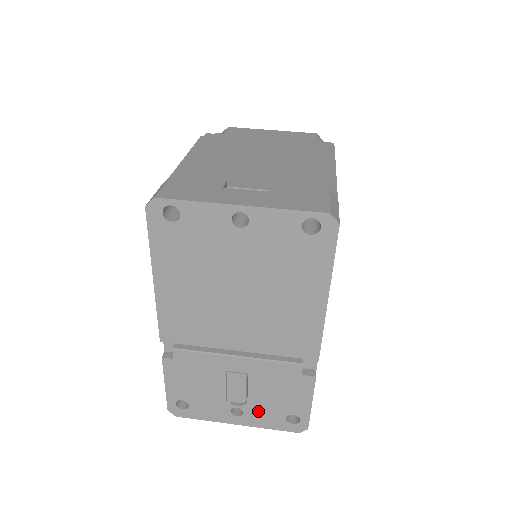
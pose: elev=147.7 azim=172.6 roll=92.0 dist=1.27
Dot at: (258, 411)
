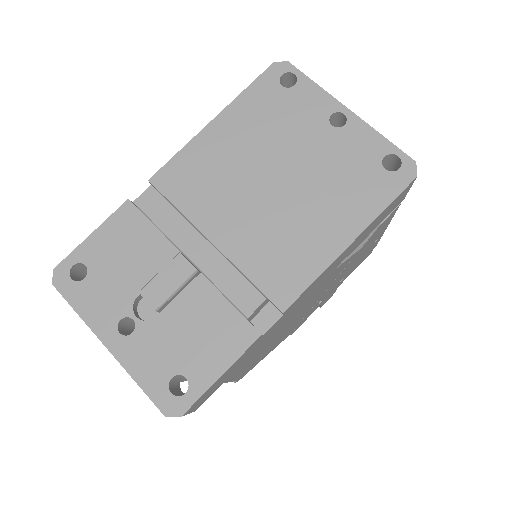
Dot at: (151, 342)
